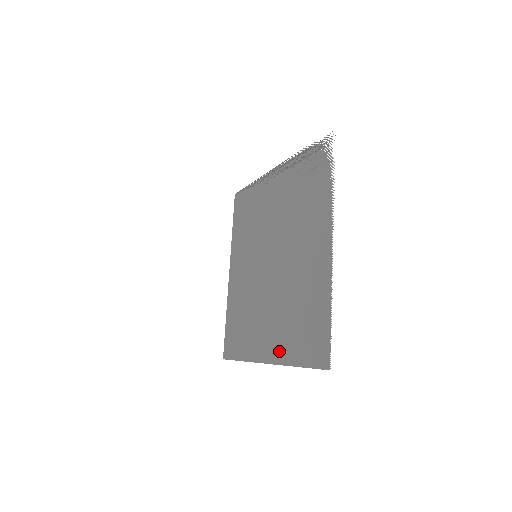
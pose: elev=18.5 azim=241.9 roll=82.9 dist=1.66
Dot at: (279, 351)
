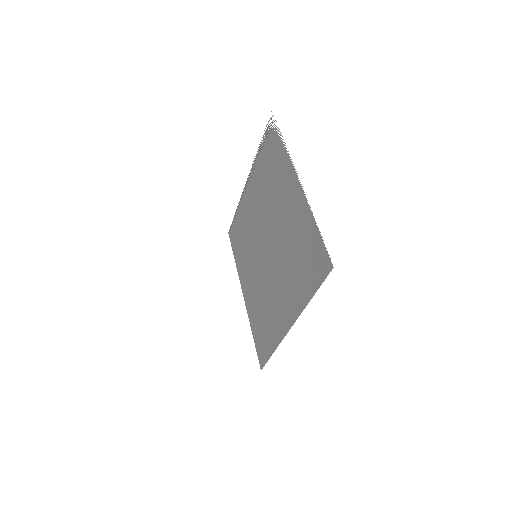
Dot at: (296, 304)
